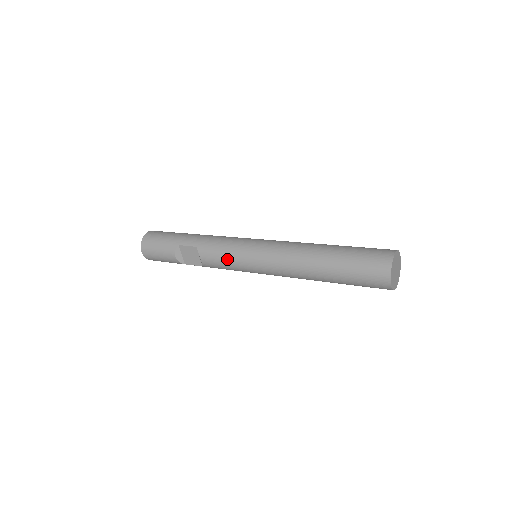
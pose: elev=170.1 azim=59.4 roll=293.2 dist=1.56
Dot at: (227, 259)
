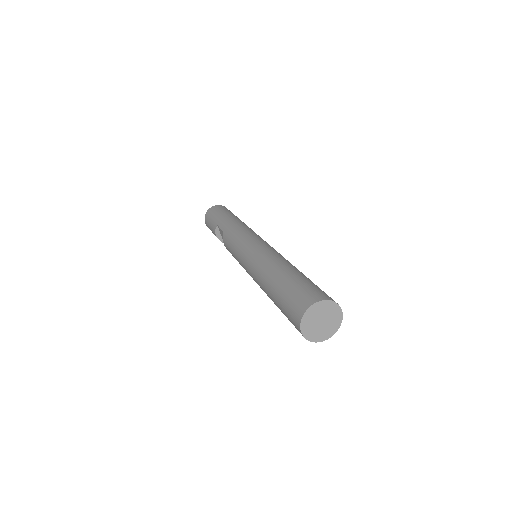
Dot at: (232, 251)
